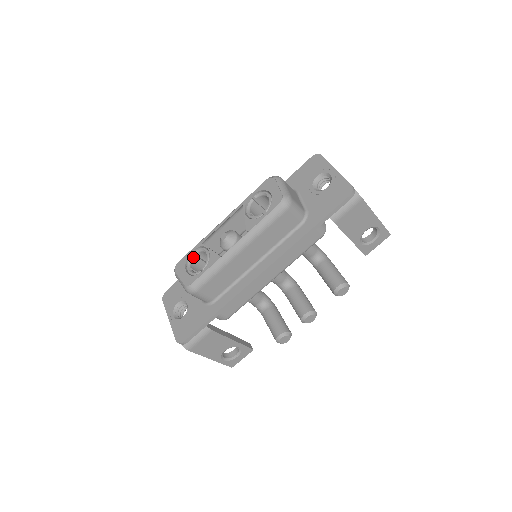
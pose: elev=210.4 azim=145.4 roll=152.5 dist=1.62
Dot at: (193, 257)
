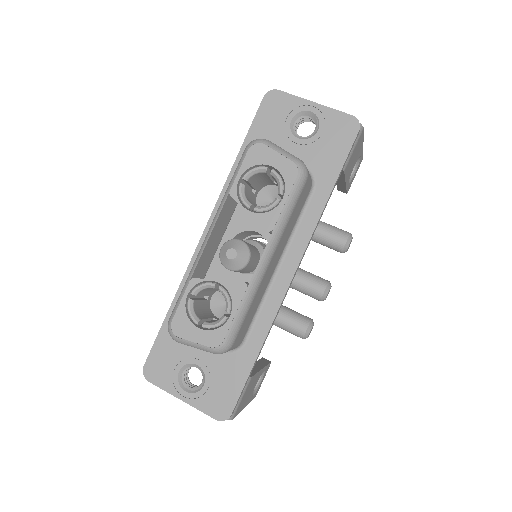
Dot at: (193, 303)
